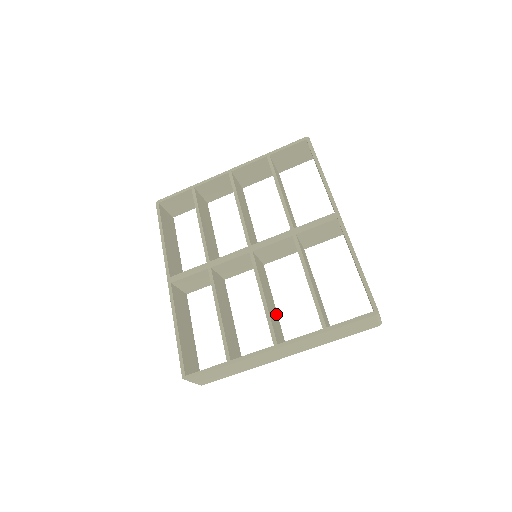
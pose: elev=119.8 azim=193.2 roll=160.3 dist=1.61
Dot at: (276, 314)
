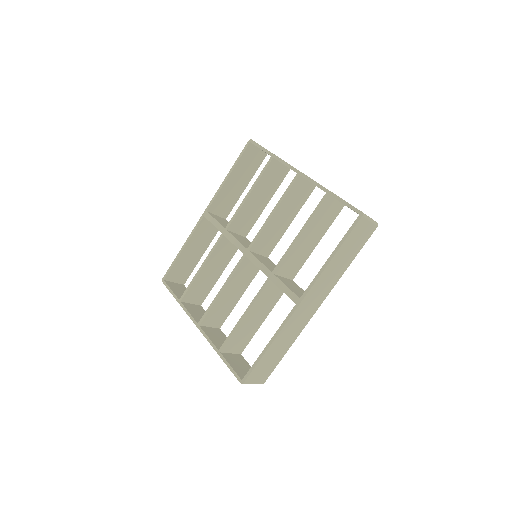
Dot at: (234, 302)
